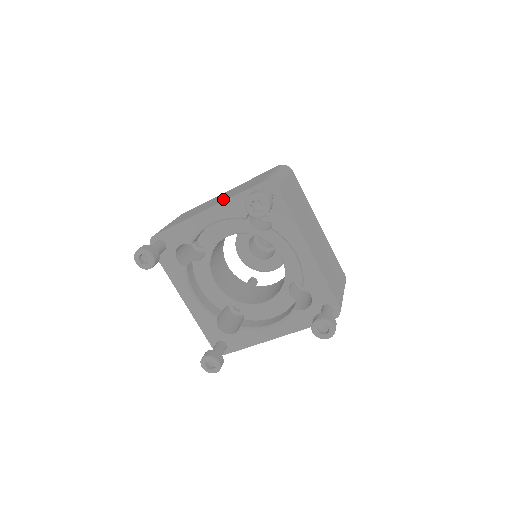
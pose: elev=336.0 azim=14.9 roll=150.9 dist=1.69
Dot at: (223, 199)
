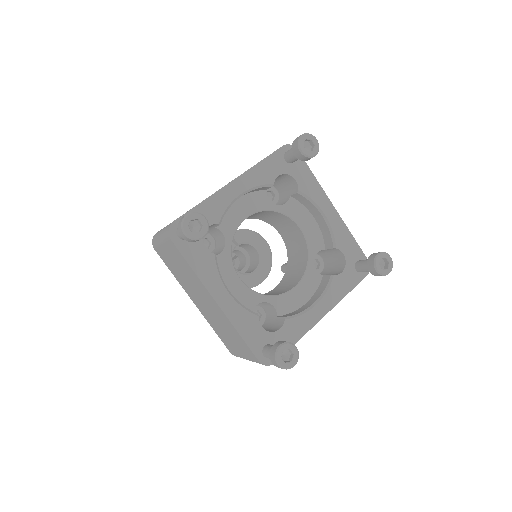
Dot at: occluded
